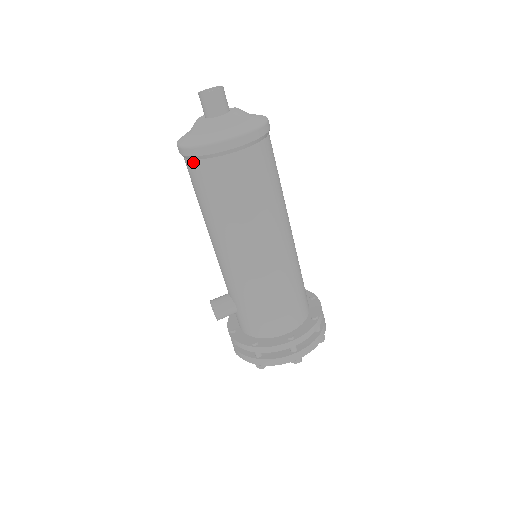
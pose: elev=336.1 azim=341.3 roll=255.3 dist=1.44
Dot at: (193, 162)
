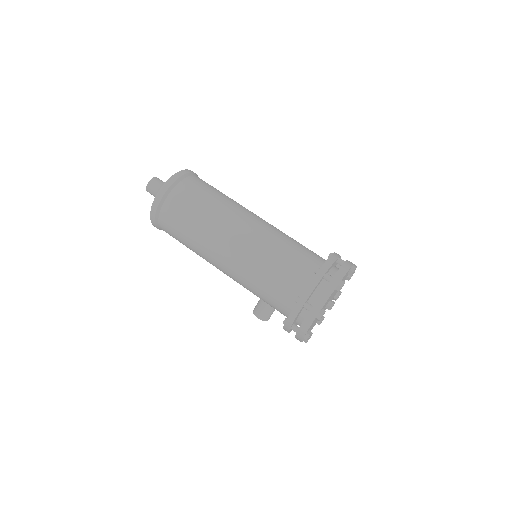
Dot at: (162, 229)
